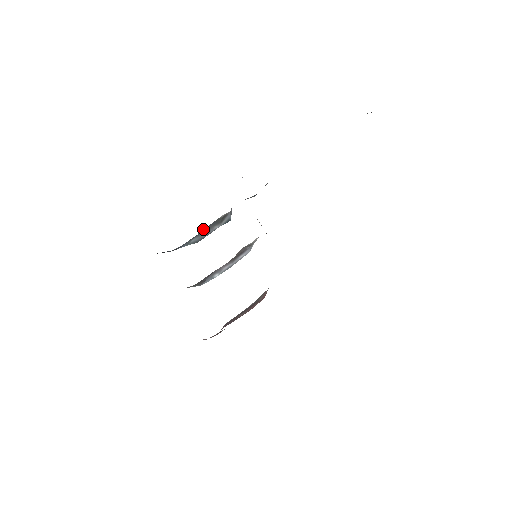
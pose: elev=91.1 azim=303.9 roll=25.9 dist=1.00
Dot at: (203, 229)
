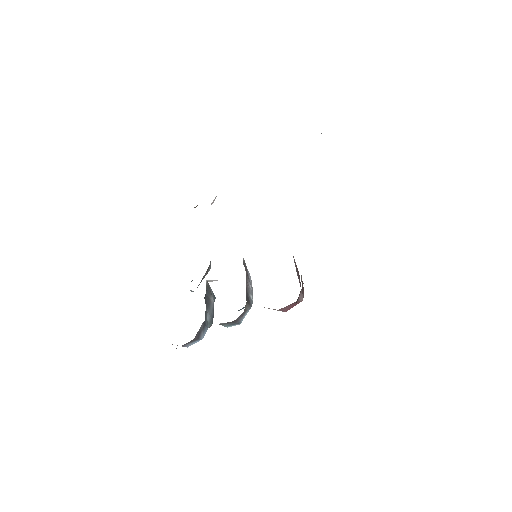
Dot at: (205, 300)
